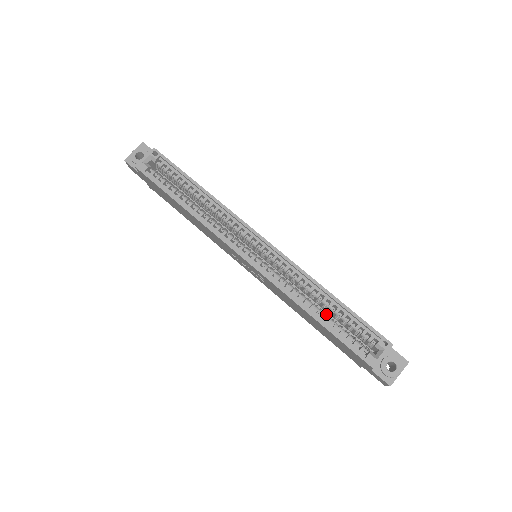
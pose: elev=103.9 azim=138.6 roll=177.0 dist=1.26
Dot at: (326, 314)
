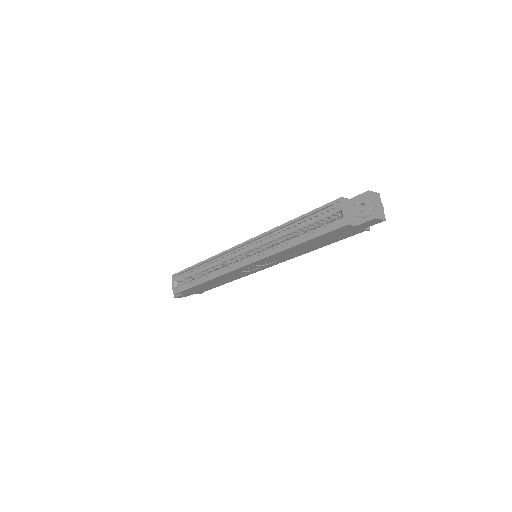
Dot at: (302, 234)
